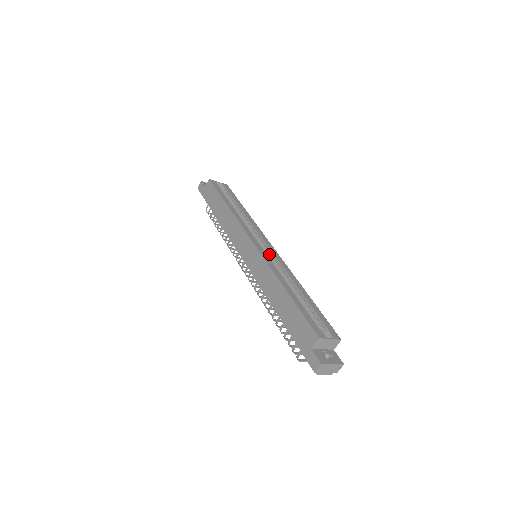
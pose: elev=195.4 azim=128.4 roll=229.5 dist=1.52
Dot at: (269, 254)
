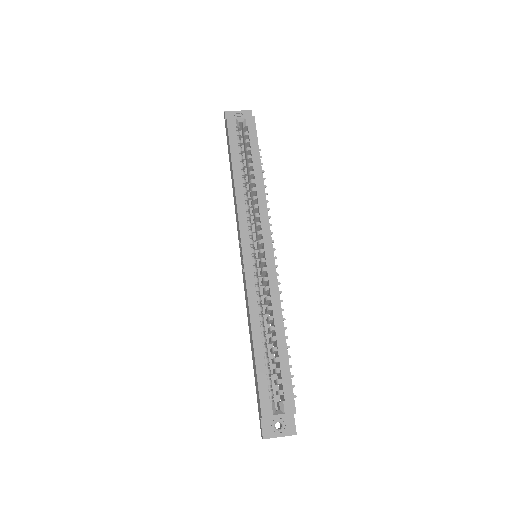
Dot at: (265, 262)
